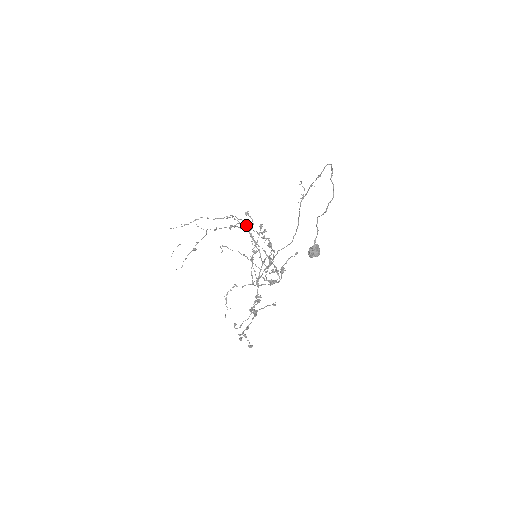
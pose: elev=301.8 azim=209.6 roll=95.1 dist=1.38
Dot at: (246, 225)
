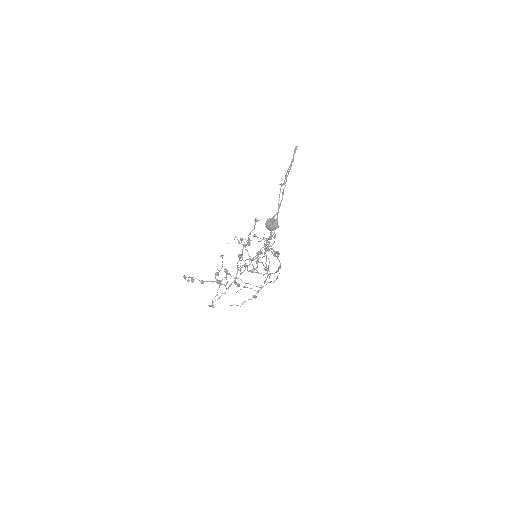
Dot at: (269, 242)
